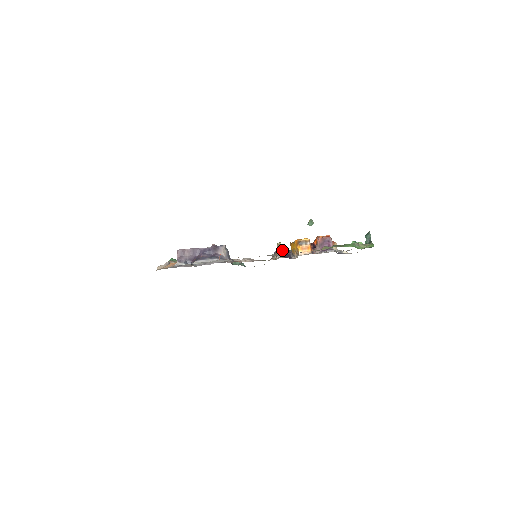
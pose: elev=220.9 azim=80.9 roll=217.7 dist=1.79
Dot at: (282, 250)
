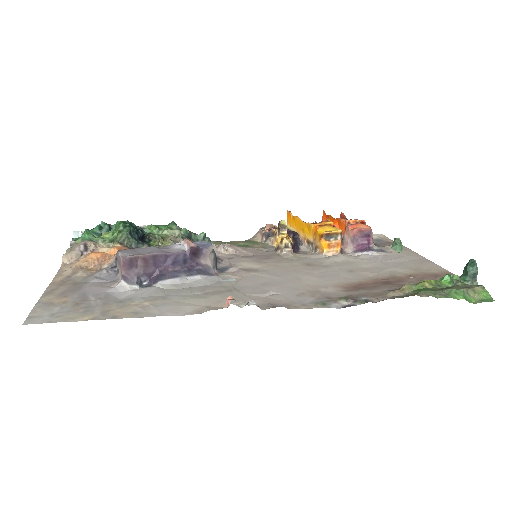
Dot at: (287, 236)
